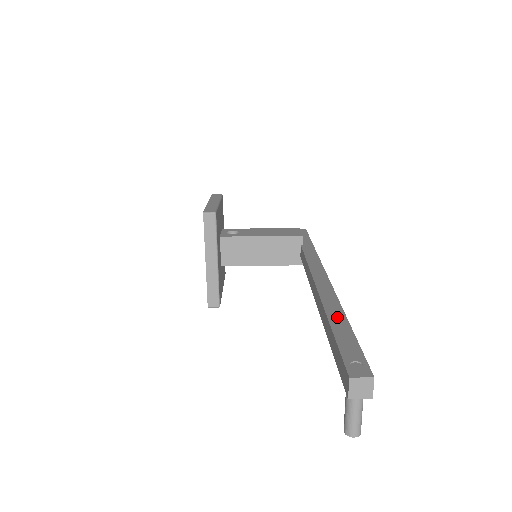
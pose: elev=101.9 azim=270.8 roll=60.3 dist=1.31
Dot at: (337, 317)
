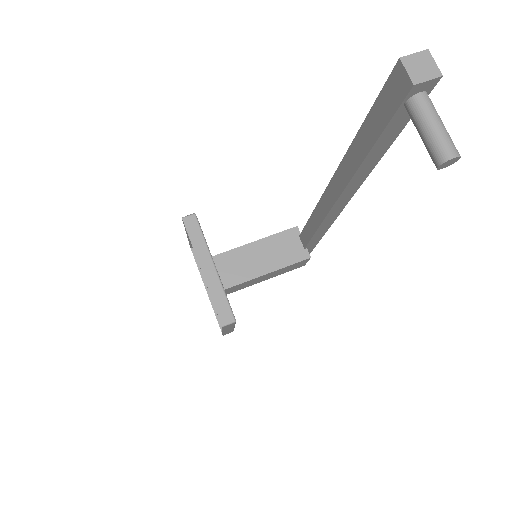
Dot at: occluded
